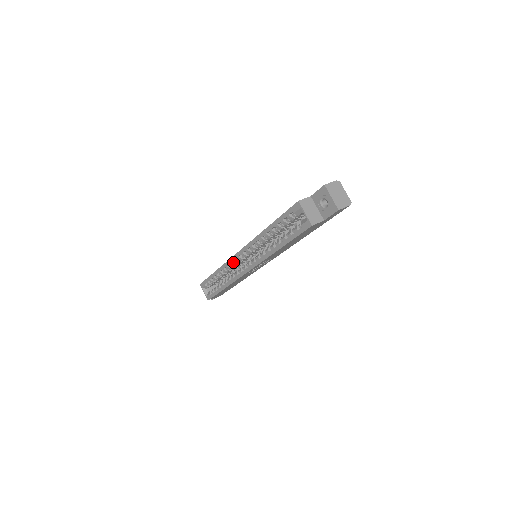
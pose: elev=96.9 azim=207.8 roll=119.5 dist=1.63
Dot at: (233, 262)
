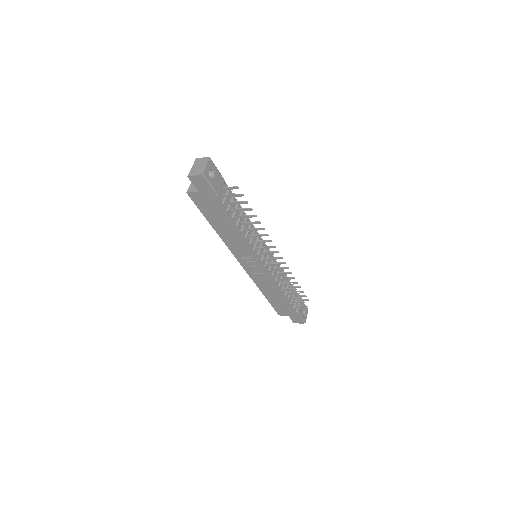
Dot at: occluded
